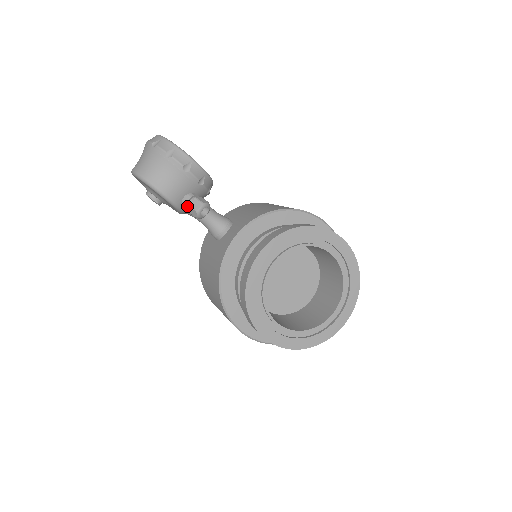
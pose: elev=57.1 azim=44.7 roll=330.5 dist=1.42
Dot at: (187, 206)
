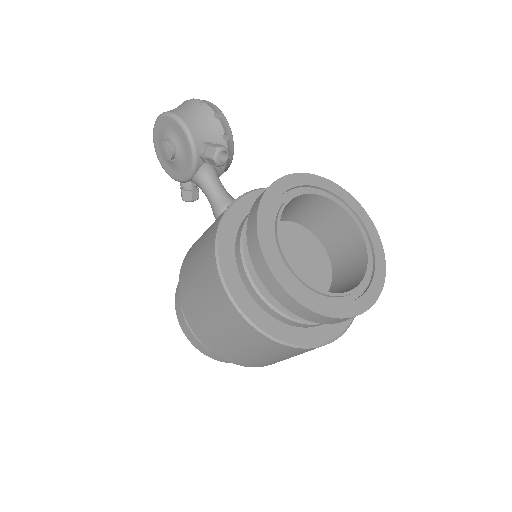
Dot at: (205, 150)
